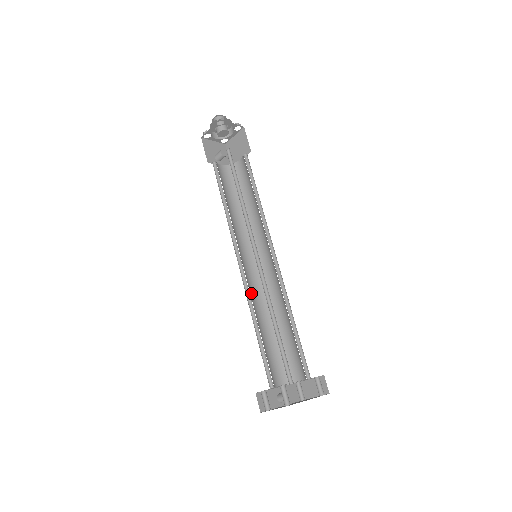
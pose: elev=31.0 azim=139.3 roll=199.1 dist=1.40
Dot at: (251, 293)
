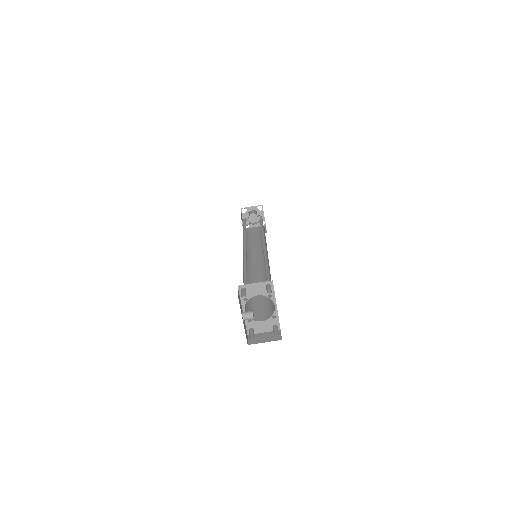
Dot at: occluded
